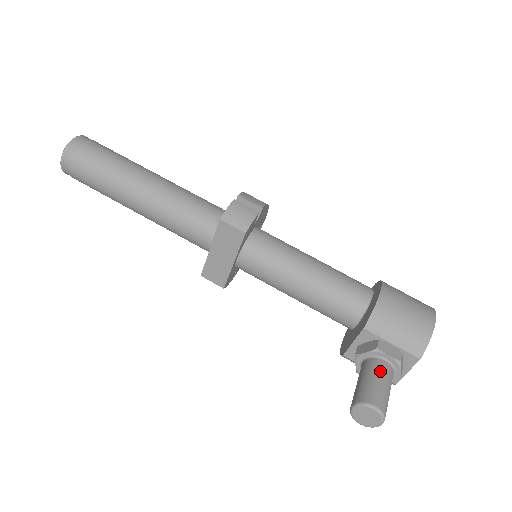
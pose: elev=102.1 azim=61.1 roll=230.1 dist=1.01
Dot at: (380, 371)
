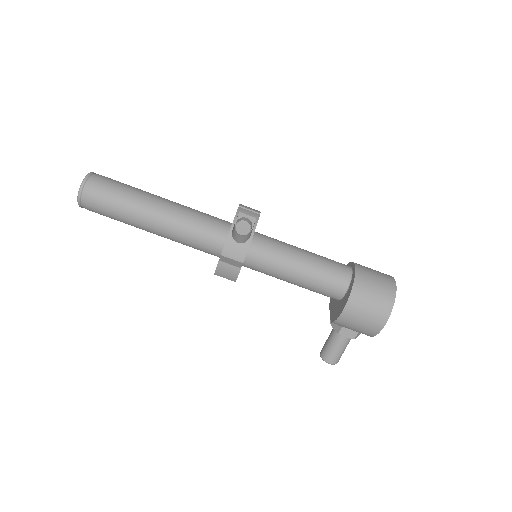
Dot at: (339, 343)
